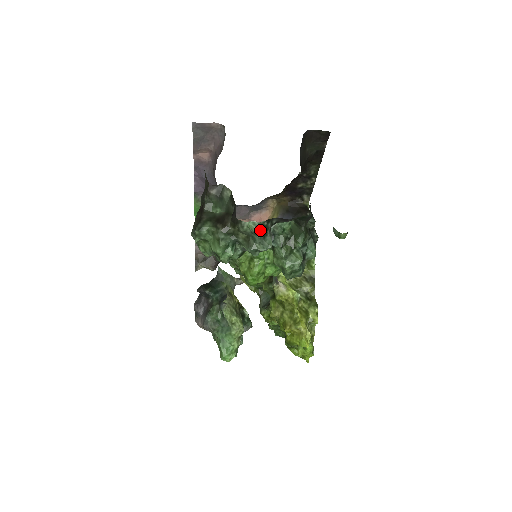
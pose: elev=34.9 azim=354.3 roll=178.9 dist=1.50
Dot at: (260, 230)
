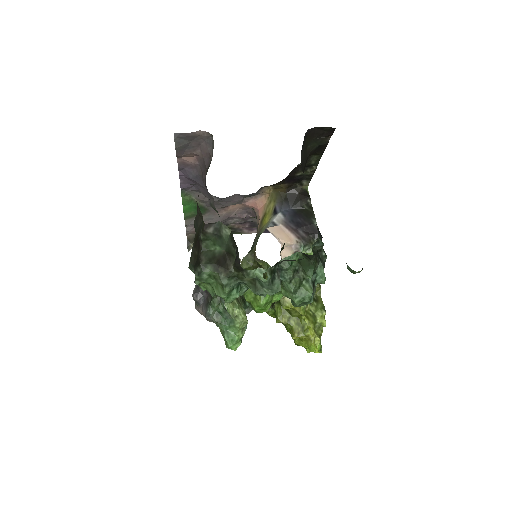
Dot at: (268, 279)
